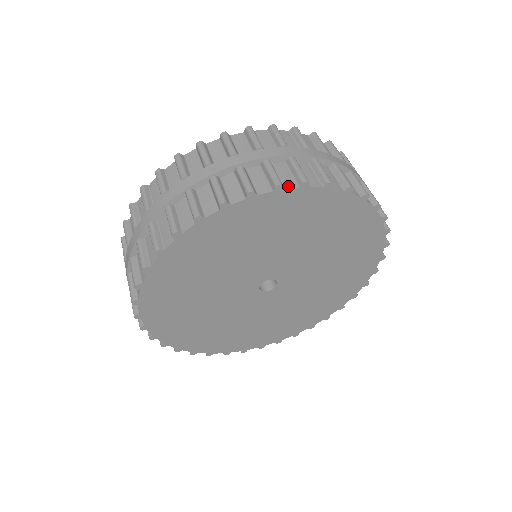
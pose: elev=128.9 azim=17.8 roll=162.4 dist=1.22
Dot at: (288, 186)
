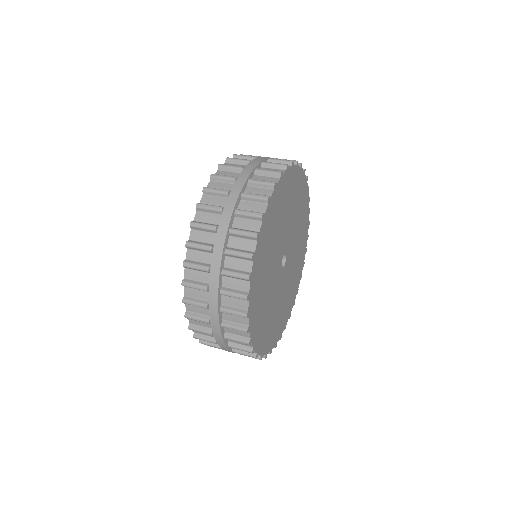
Dot at: (276, 182)
